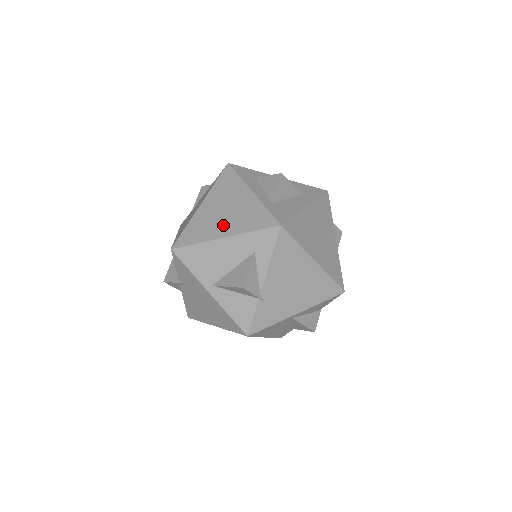
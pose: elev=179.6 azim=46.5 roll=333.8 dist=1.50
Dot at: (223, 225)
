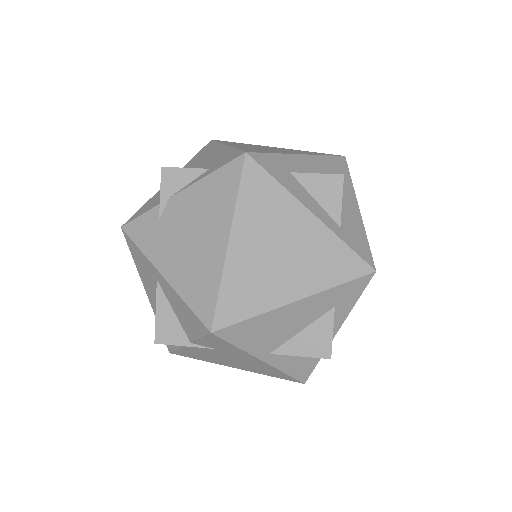
Dot at: (287, 279)
